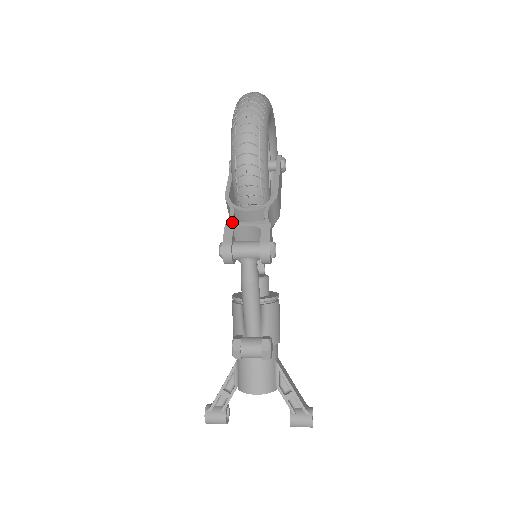
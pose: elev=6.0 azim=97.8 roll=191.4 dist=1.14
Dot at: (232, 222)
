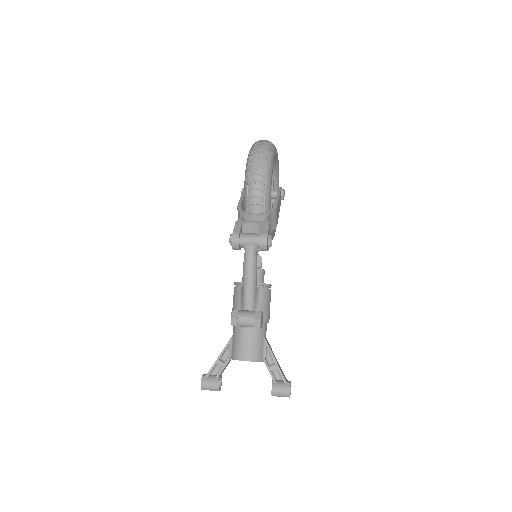
Dot at: (241, 220)
